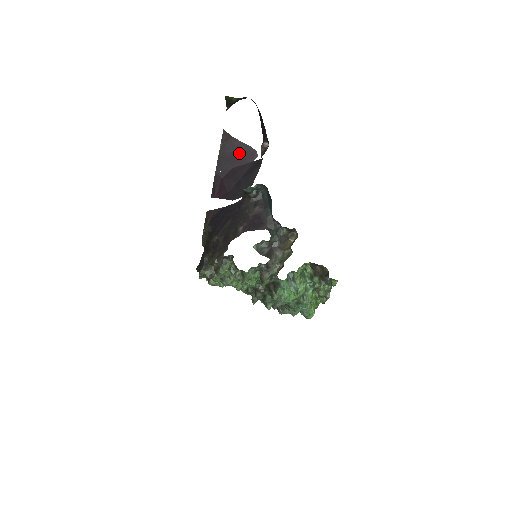
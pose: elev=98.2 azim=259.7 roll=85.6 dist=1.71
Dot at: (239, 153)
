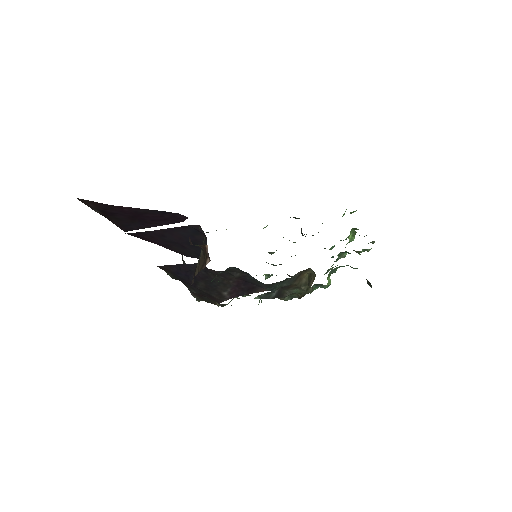
Dot at: (145, 216)
